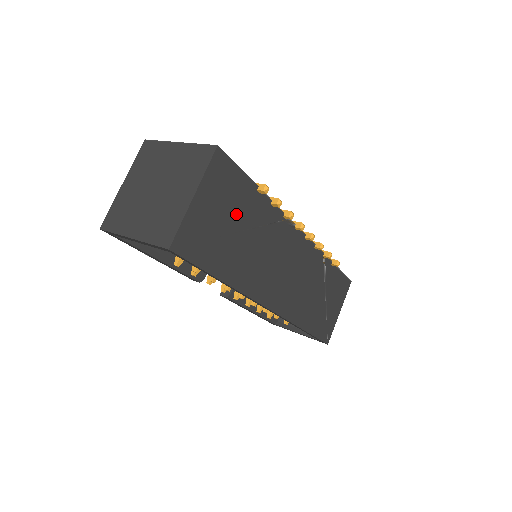
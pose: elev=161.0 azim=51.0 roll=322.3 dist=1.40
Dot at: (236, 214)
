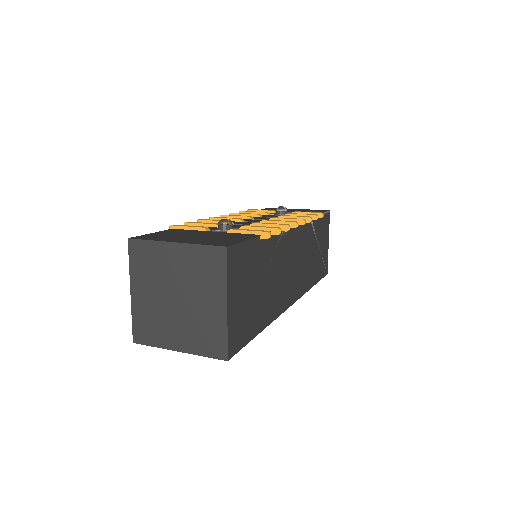
Dot at: (254, 276)
